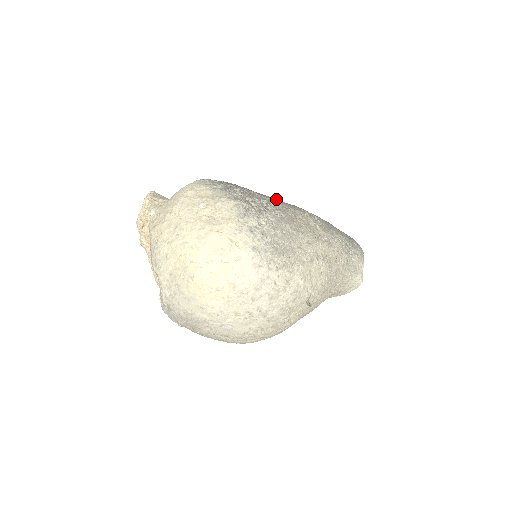
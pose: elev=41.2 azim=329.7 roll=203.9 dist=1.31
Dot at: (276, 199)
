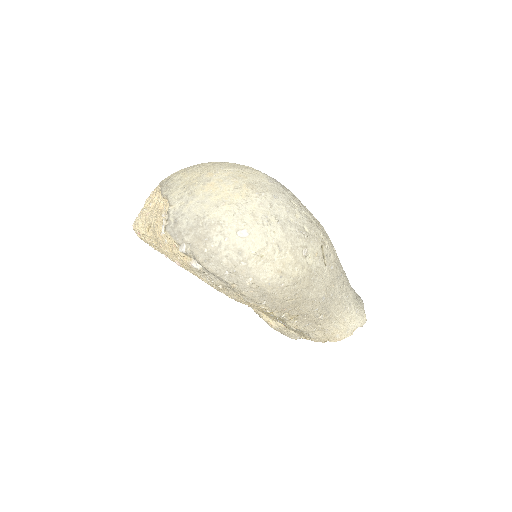
Dot at: occluded
